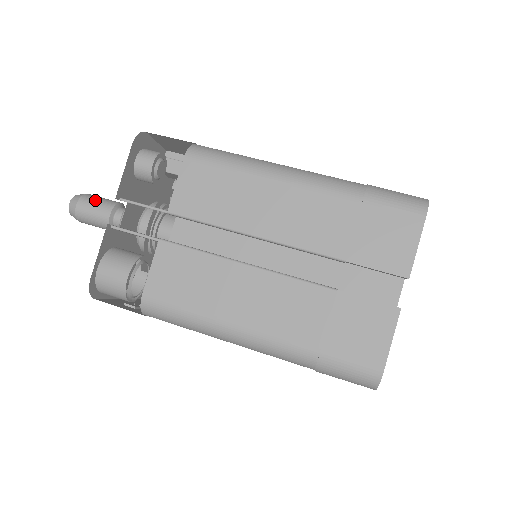
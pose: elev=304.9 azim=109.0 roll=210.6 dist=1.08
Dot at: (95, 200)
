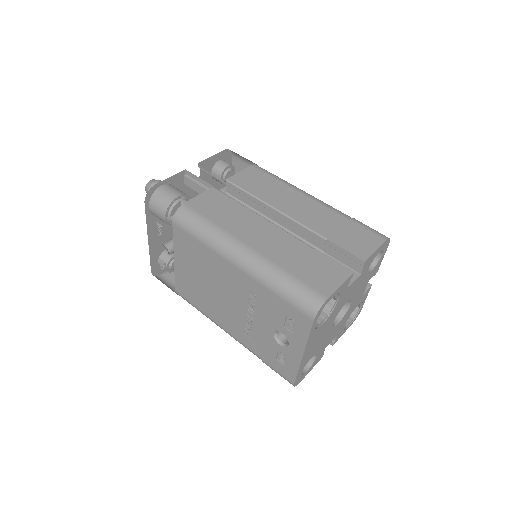
Dot at: occluded
